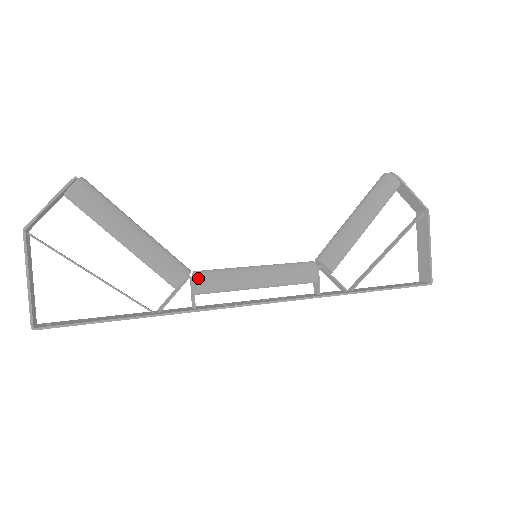
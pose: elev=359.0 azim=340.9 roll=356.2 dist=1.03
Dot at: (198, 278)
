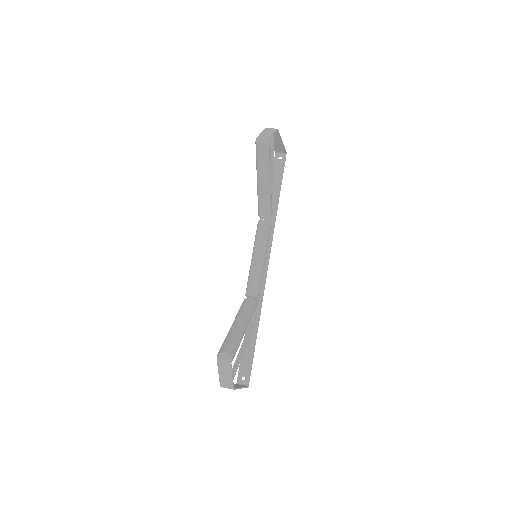
Dot at: (258, 296)
